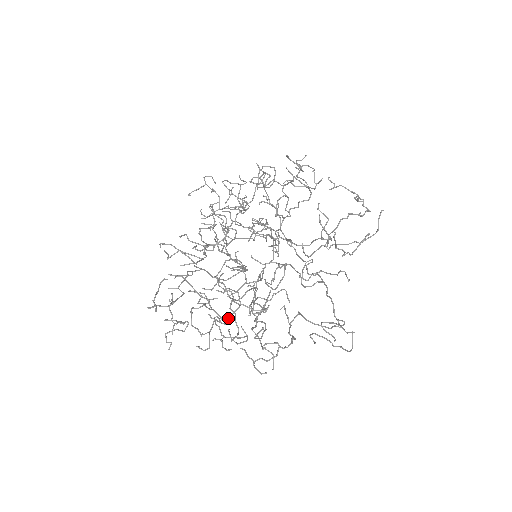
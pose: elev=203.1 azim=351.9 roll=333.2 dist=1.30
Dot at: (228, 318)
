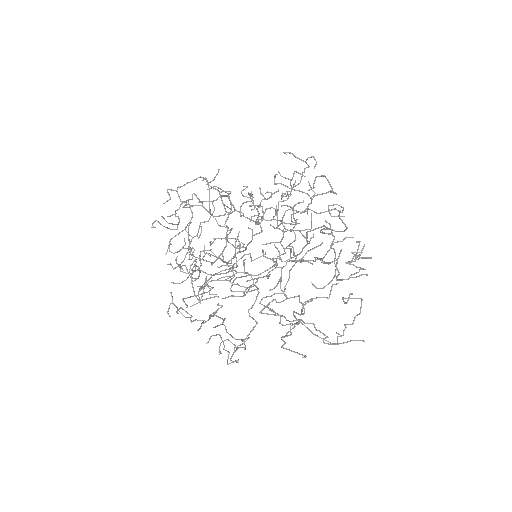
Dot at: occluded
